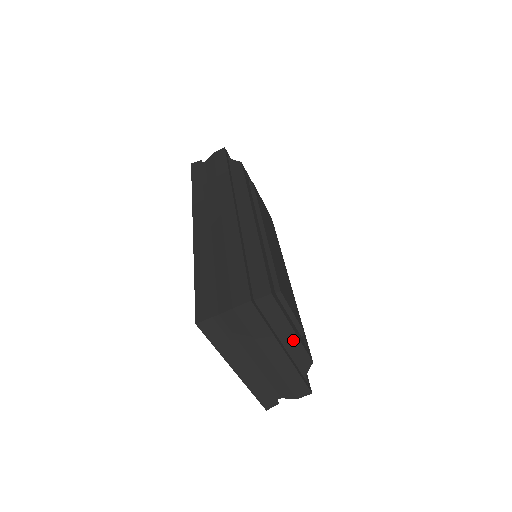
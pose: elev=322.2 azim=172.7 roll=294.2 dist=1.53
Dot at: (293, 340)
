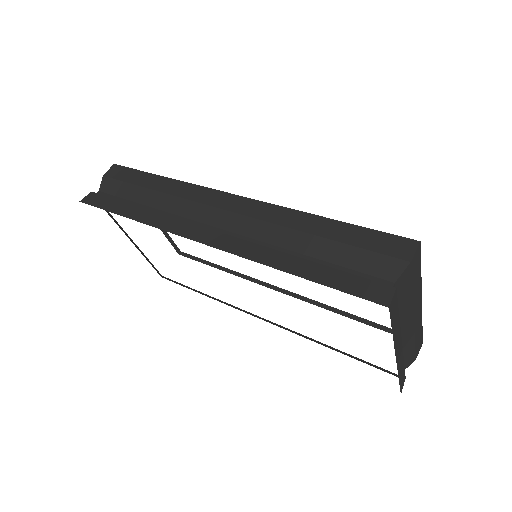
Dot at: occluded
